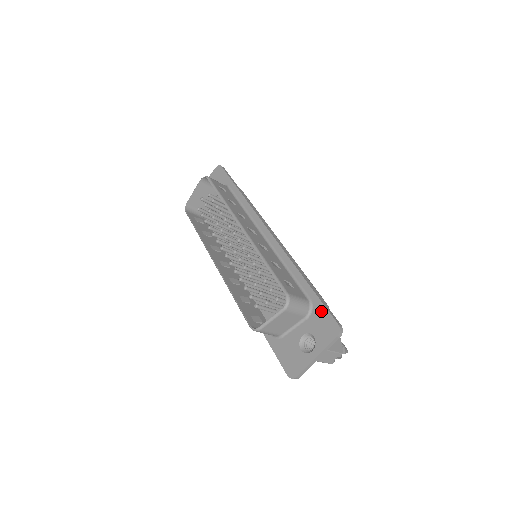
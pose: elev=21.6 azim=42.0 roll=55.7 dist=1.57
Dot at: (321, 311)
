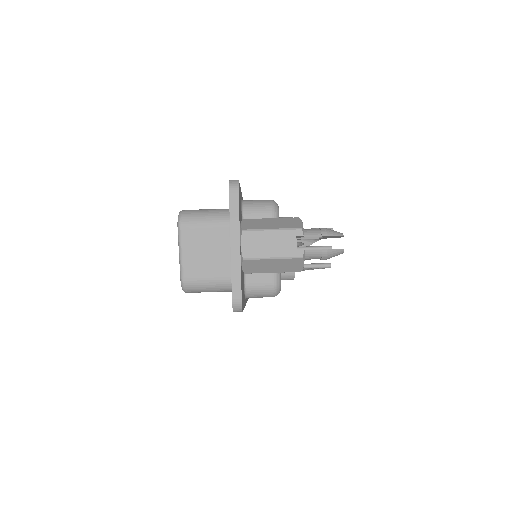
Dot at: occluded
